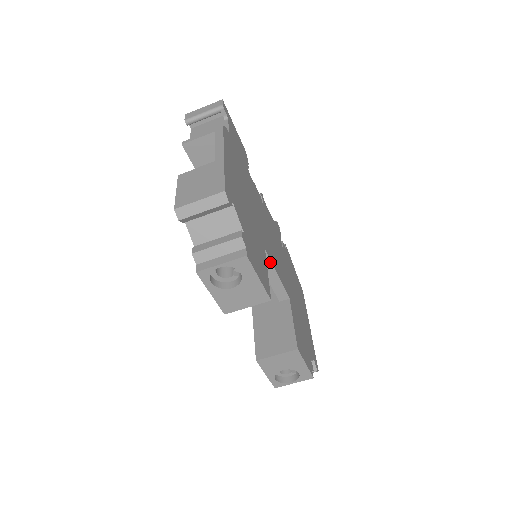
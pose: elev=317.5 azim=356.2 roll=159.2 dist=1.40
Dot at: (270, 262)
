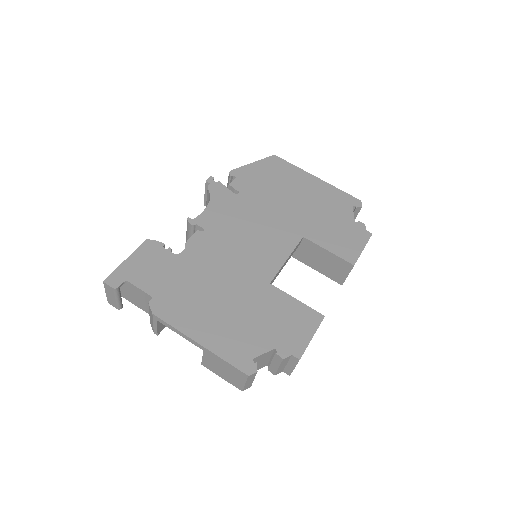
Dot at: (278, 272)
